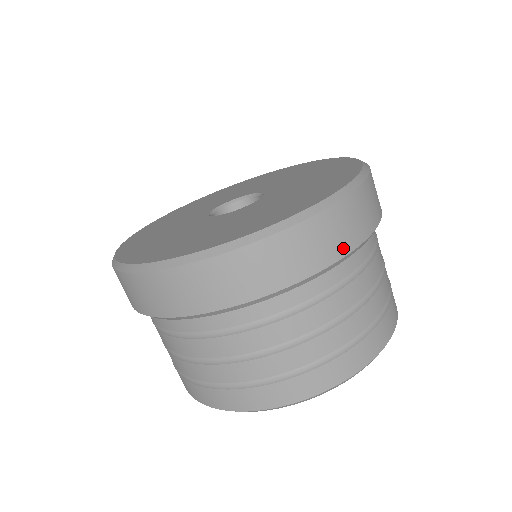
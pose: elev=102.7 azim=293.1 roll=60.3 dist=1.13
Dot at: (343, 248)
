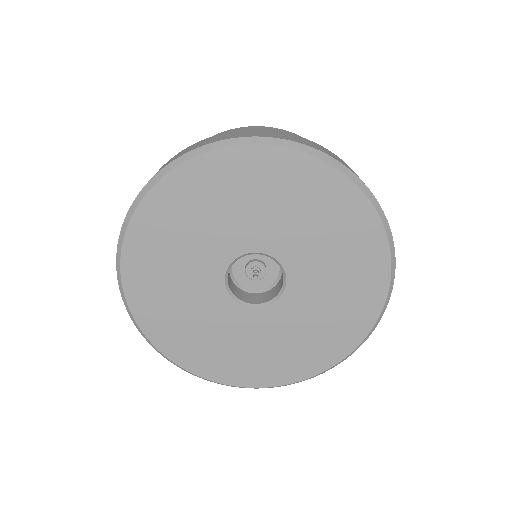
Dot at: occluded
